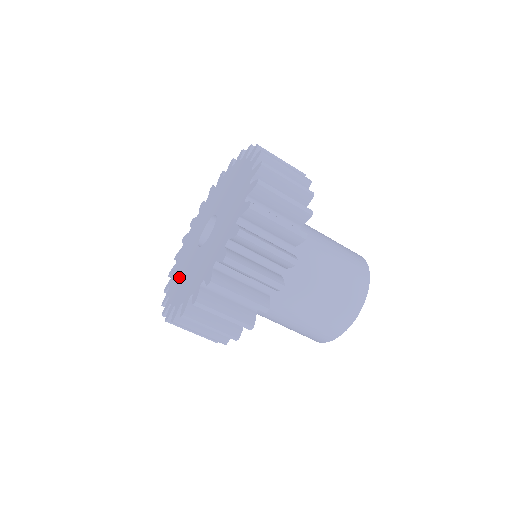
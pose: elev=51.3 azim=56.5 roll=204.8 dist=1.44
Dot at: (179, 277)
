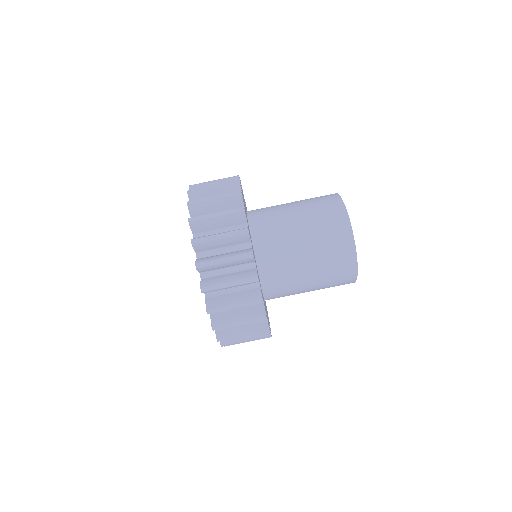
Dot at: occluded
